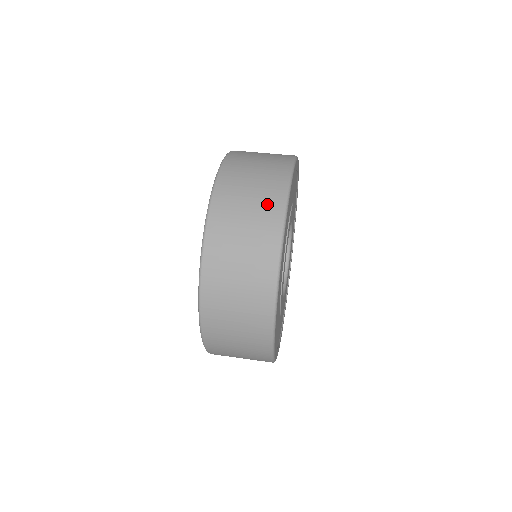
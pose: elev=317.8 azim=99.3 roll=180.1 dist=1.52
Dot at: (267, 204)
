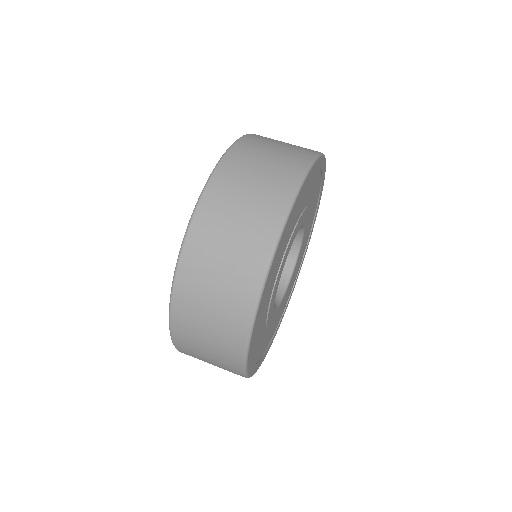
Dot at: (228, 332)
